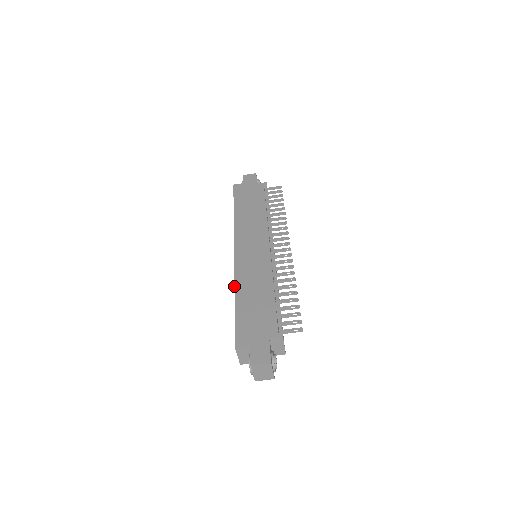
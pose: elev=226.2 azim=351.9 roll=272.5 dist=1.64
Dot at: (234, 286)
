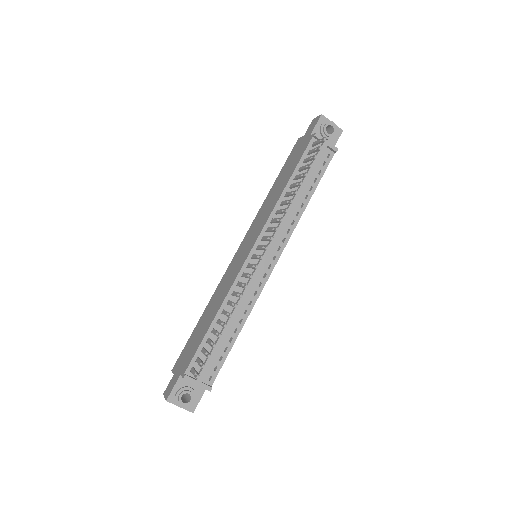
Dot at: (211, 298)
